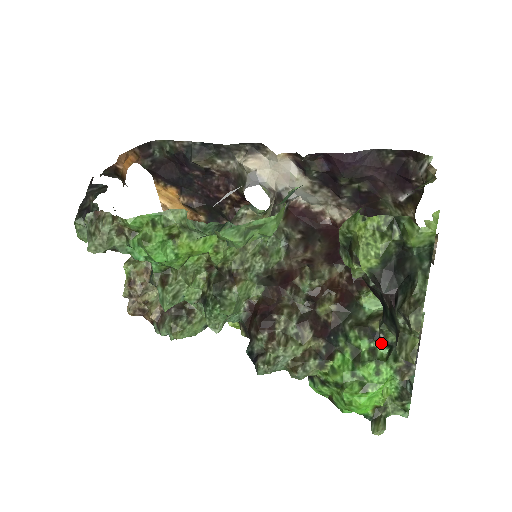
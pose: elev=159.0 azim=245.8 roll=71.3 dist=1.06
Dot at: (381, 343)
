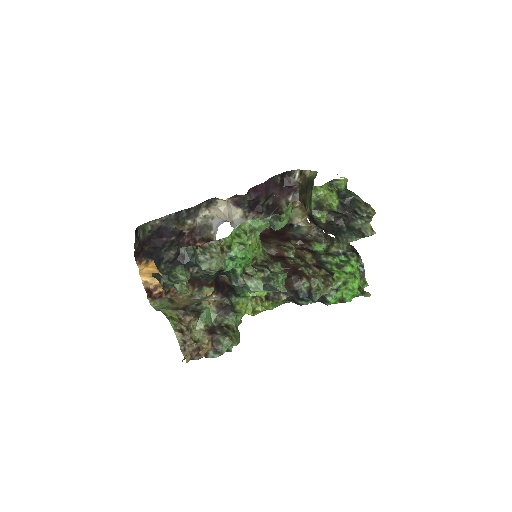
Dot at: (342, 255)
